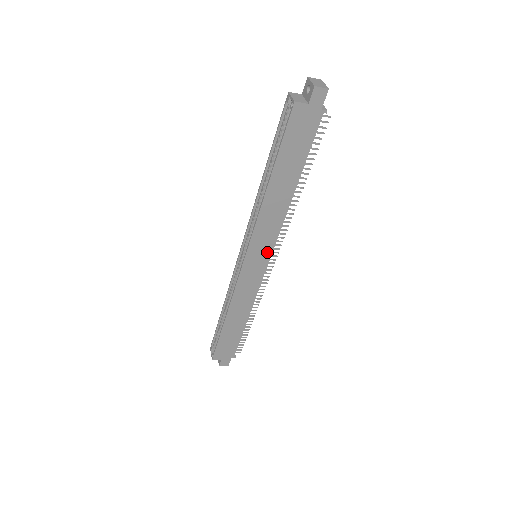
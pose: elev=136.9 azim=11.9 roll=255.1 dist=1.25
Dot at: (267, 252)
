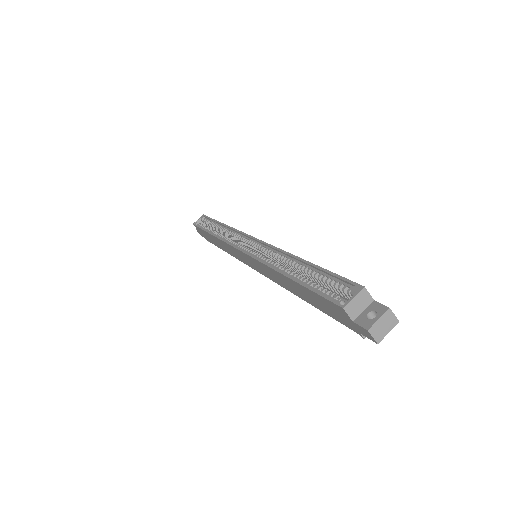
Dot at: (259, 270)
